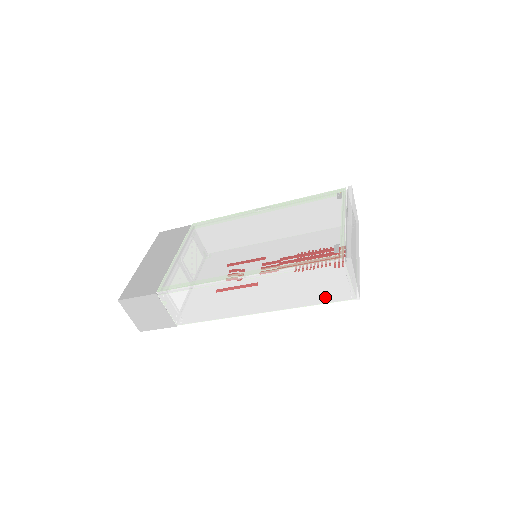
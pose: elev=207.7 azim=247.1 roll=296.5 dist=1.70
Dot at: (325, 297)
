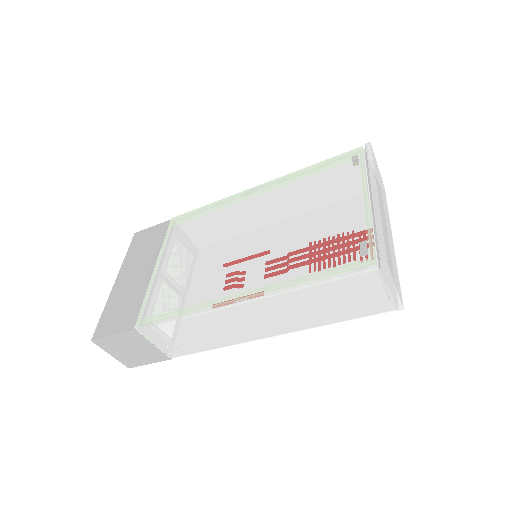
Dot at: (355, 311)
